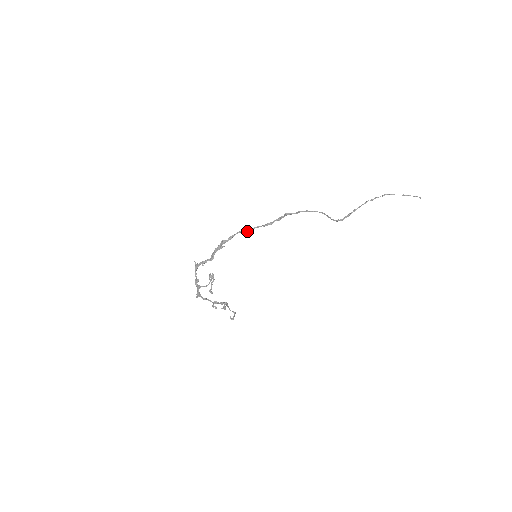
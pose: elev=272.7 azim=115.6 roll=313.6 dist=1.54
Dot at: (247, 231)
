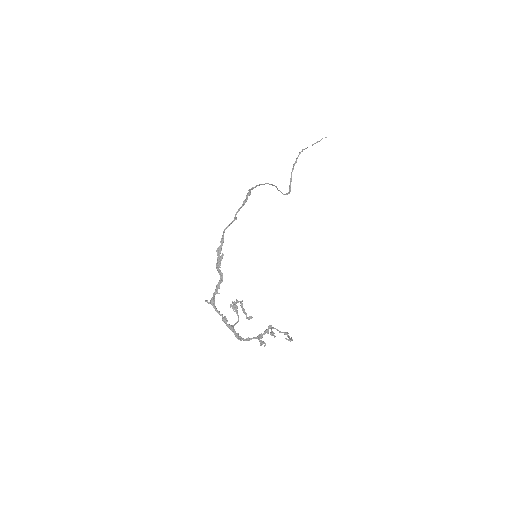
Dot at: (231, 223)
